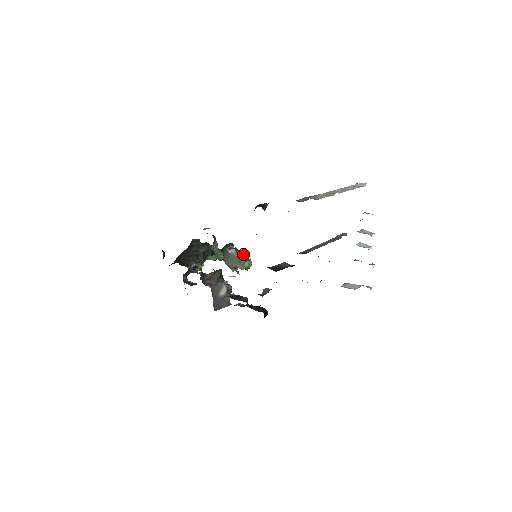
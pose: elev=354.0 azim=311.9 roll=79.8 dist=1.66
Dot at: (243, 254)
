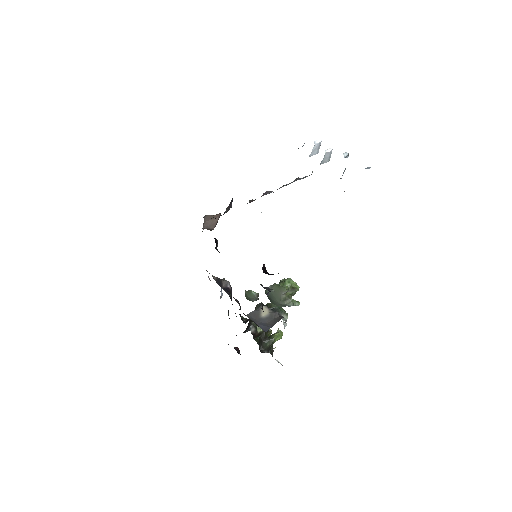
Dot at: (280, 281)
